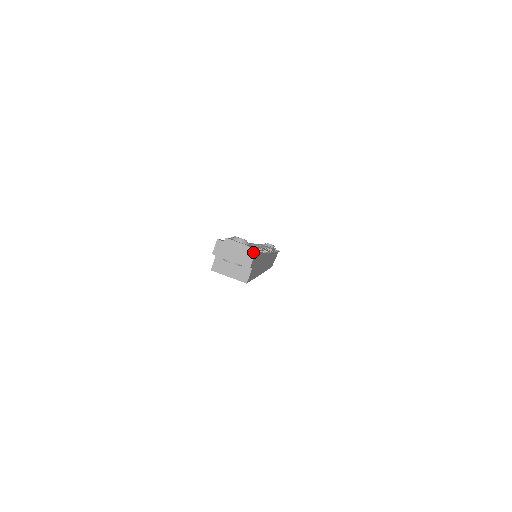
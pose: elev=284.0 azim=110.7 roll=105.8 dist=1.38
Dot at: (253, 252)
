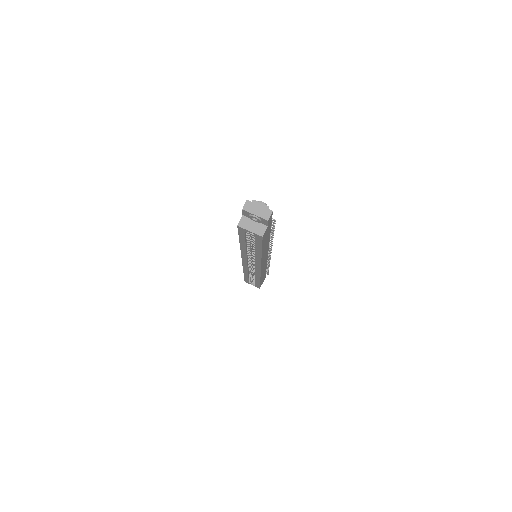
Dot at: (271, 210)
